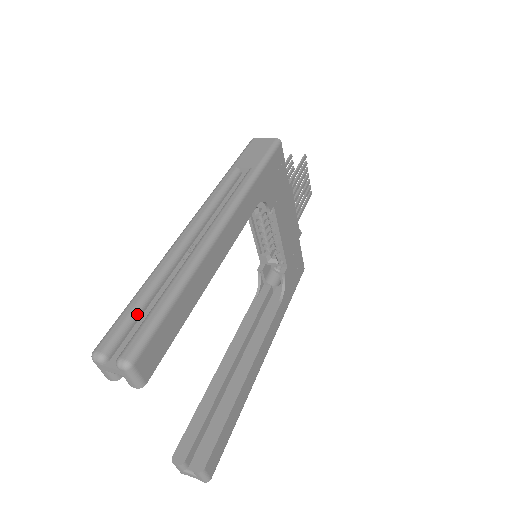
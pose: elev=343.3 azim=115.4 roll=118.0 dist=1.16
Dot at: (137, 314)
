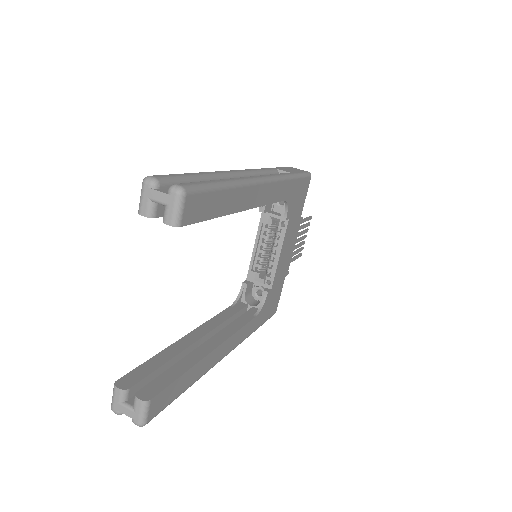
Dot at: (189, 181)
